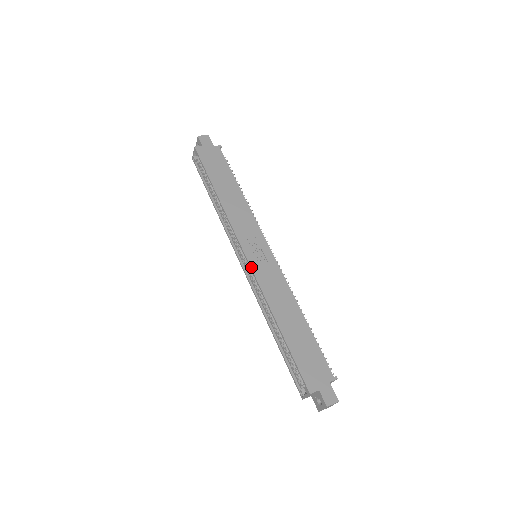
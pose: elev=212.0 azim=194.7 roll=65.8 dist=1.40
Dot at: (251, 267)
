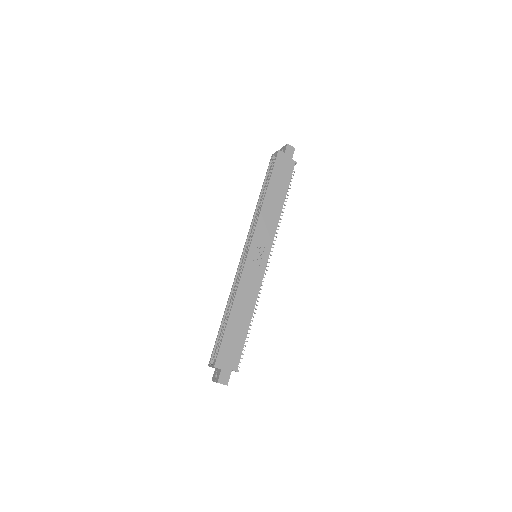
Dot at: (246, 262)
